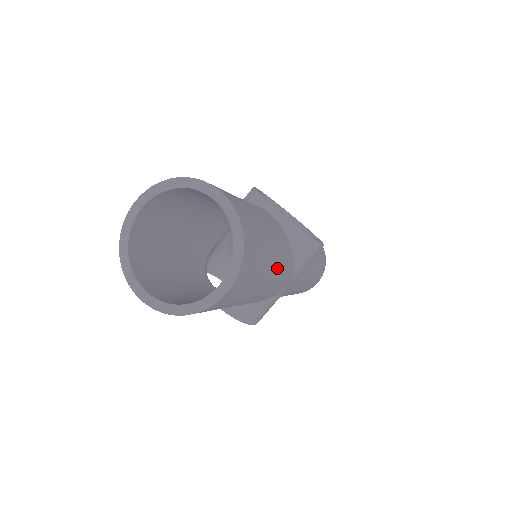
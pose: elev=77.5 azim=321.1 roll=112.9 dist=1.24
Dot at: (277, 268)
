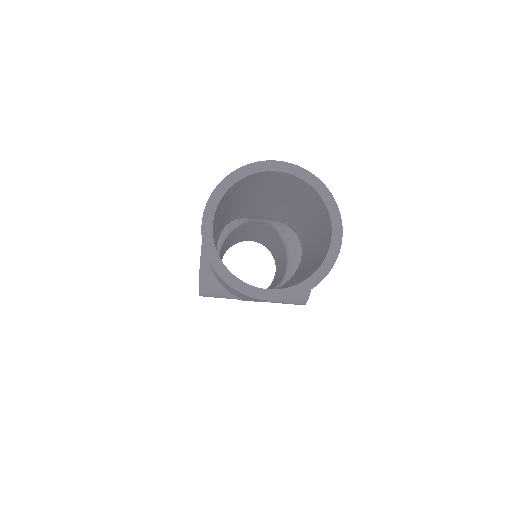
Dot at: occluded
